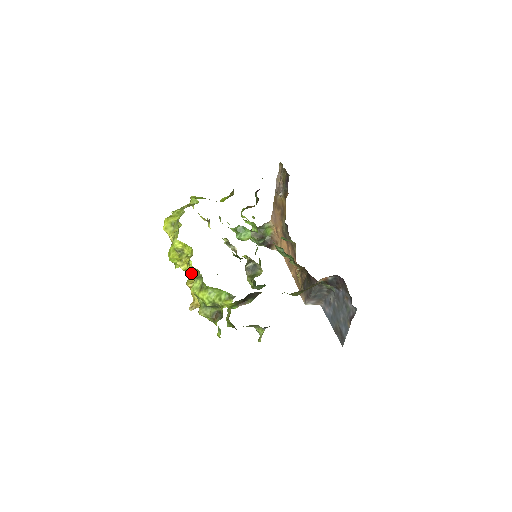
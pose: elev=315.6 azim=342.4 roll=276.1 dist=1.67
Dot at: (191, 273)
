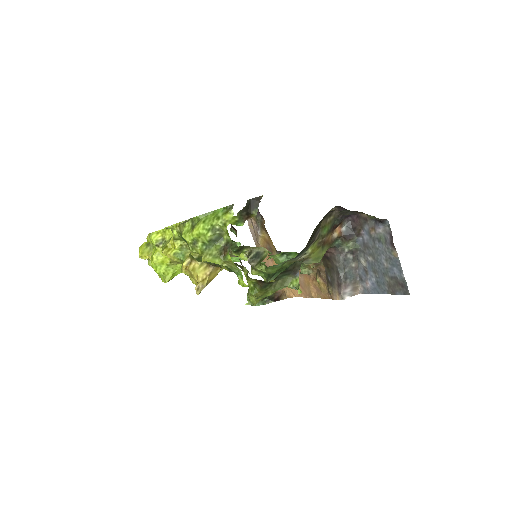
Dot at: (182, 256)
